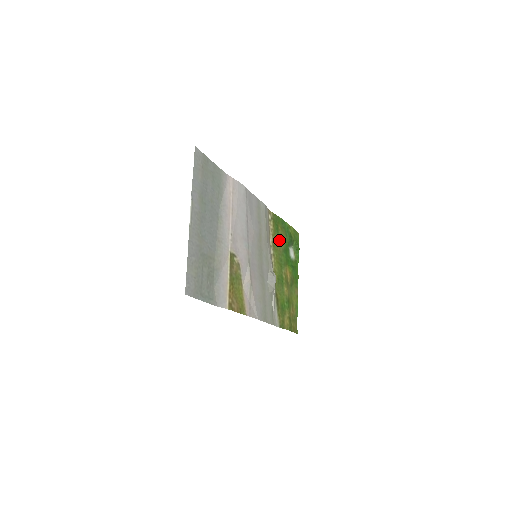
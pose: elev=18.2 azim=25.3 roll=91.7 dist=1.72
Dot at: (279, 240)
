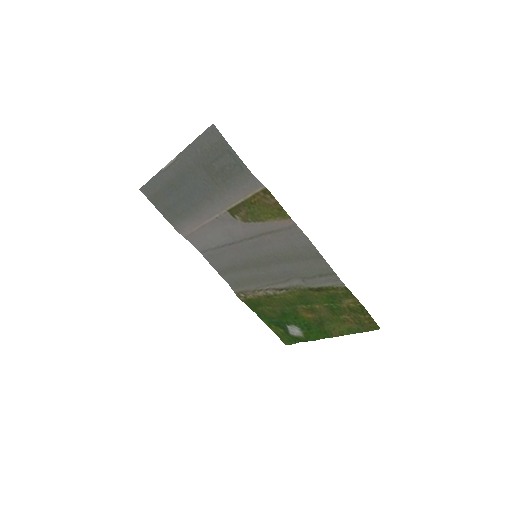
Dot at: (269, 307)
